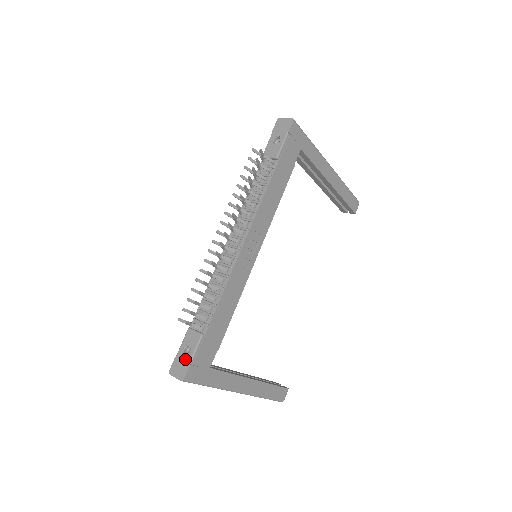
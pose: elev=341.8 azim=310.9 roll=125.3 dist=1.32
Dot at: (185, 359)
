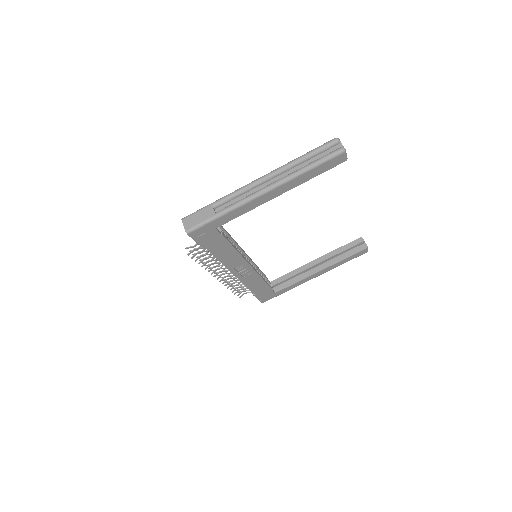
Dot at: occluded
